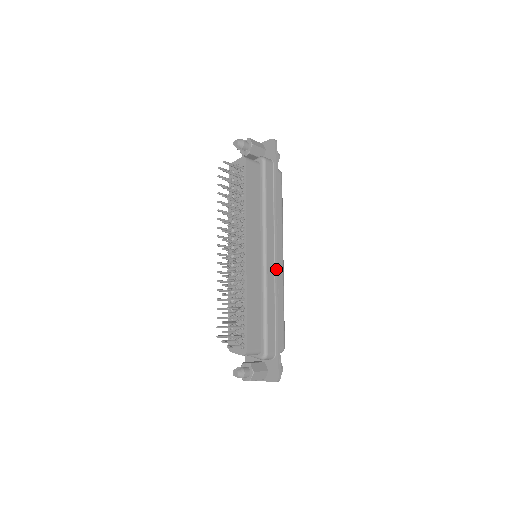
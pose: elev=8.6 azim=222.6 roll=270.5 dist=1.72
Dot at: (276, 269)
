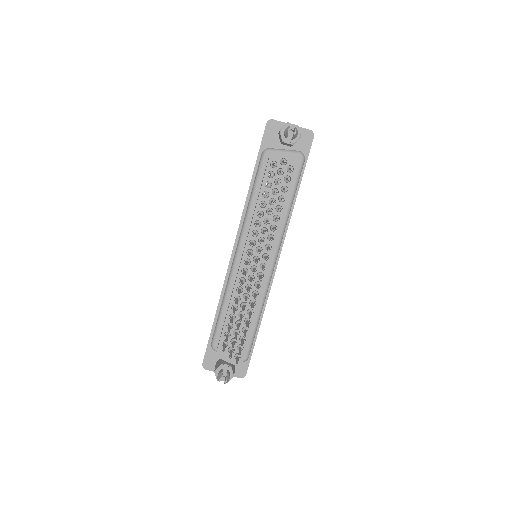
Dot at: (273, 275)
